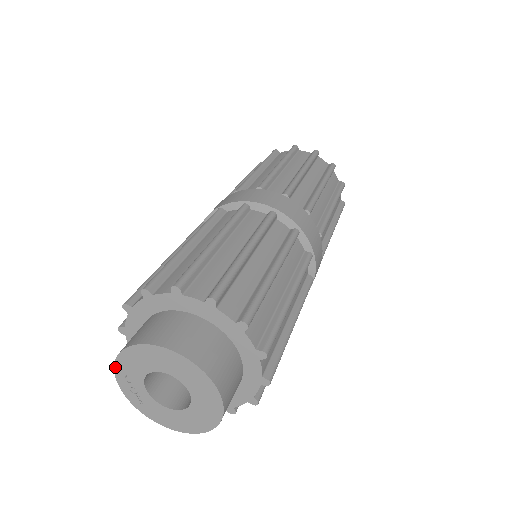
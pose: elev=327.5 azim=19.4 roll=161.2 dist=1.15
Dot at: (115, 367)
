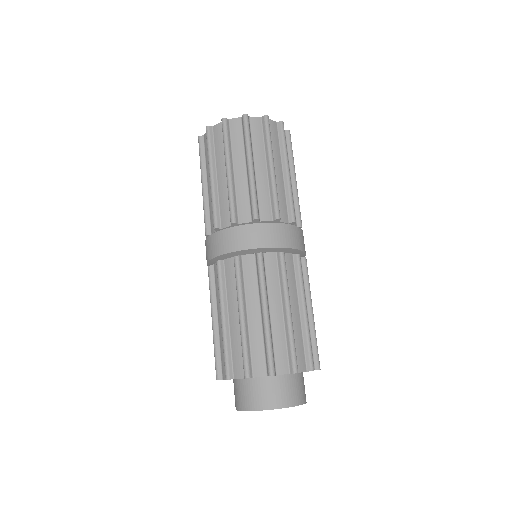
Dot at: occluded
